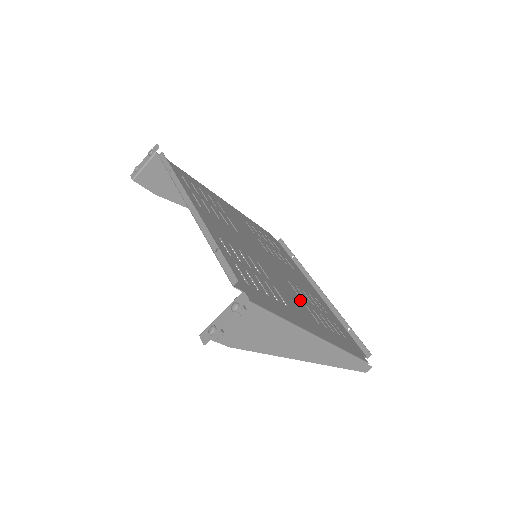
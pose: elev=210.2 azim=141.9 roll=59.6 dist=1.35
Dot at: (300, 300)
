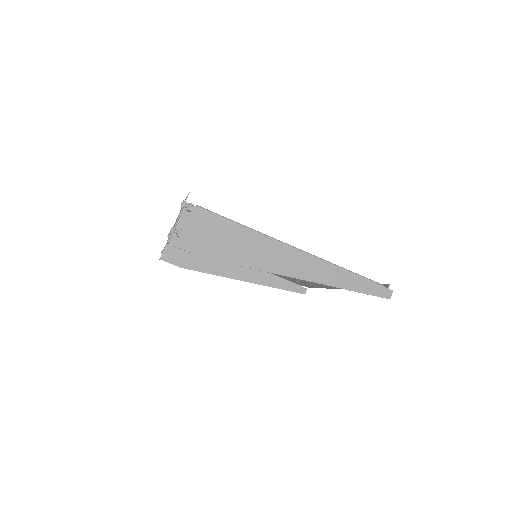
Dot at: occluded
